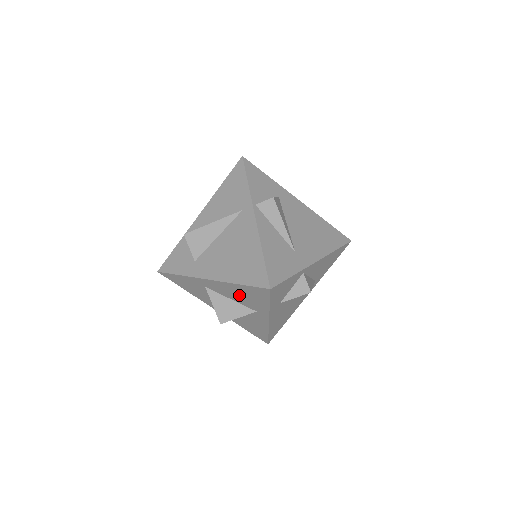
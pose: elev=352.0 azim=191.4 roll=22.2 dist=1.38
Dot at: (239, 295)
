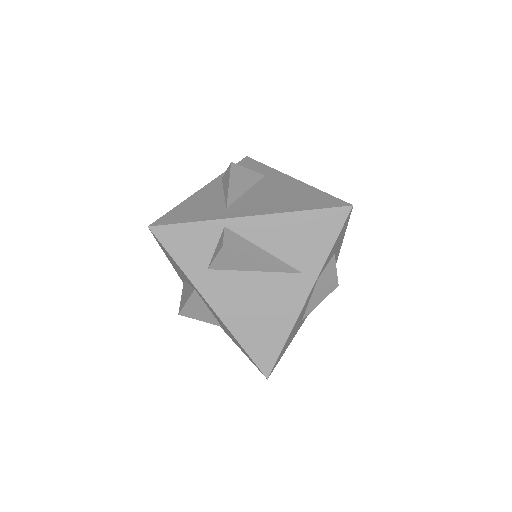
Dot at: (225, 328)
